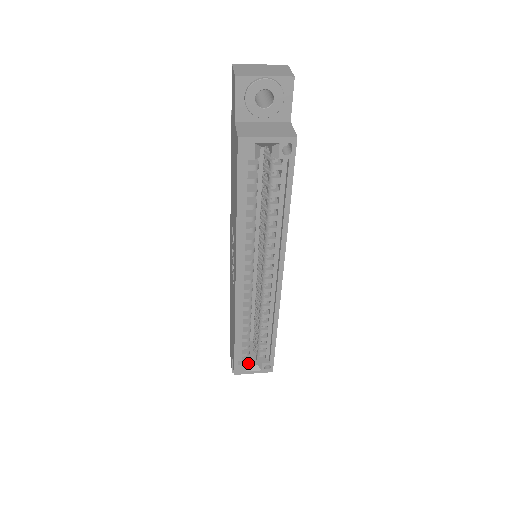
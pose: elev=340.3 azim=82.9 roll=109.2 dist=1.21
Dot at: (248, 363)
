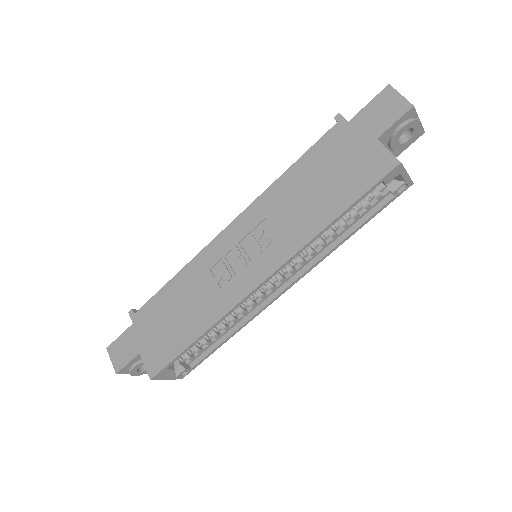
Dot at: (171, 367)
